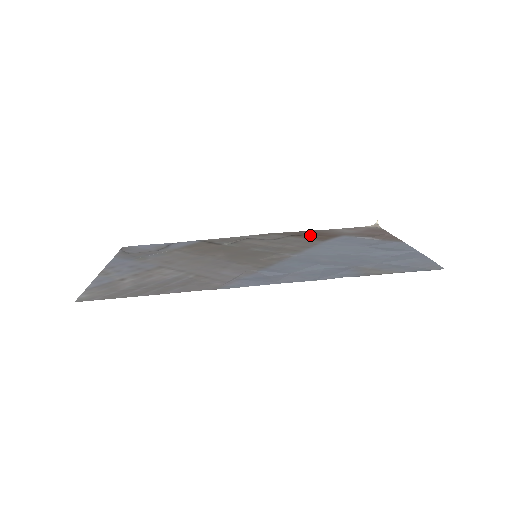
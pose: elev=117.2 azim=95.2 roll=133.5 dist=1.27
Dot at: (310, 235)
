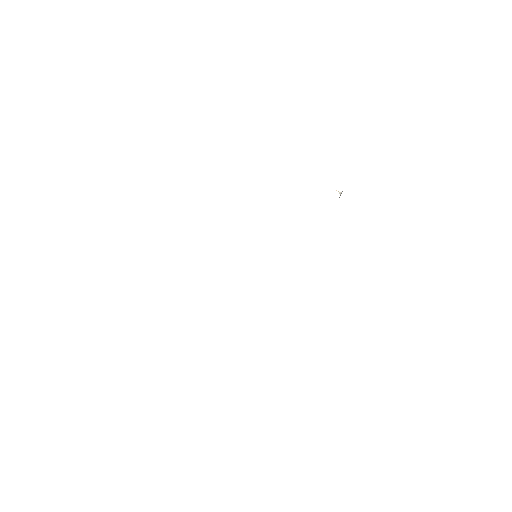
Dot at: occluded
